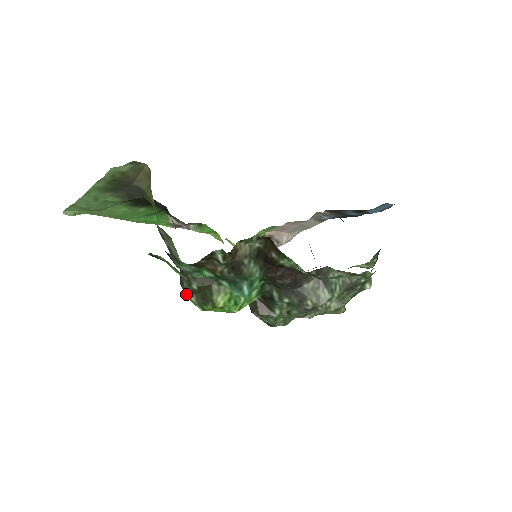
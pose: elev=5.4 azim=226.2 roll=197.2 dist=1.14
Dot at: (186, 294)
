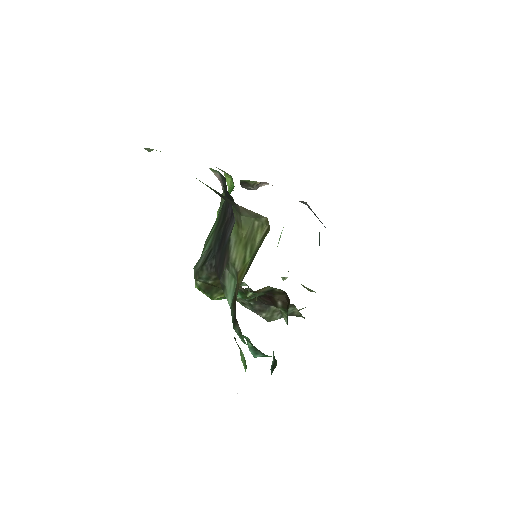
Dot at: (197, 277)
